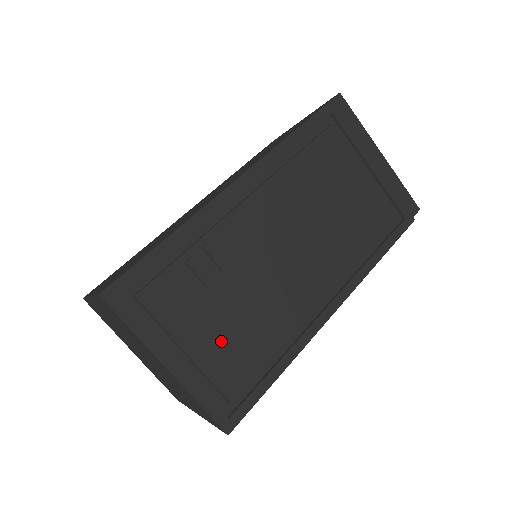
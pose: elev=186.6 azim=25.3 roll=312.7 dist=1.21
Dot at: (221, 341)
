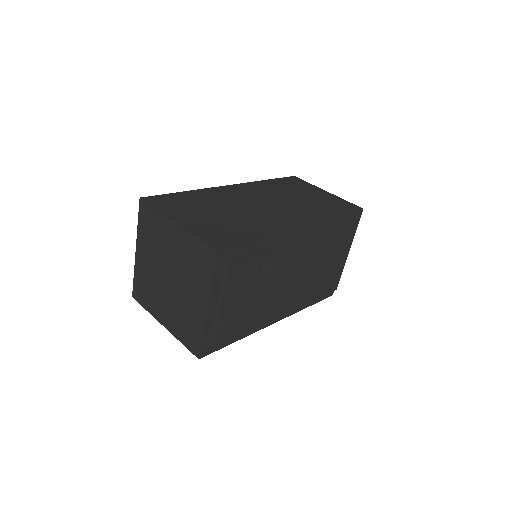
Dot at: (236, 310)
